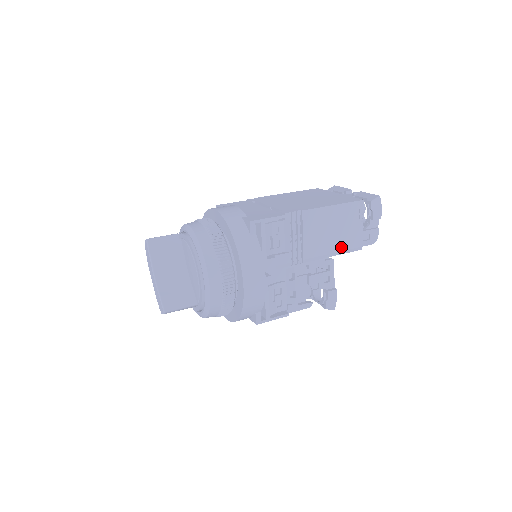
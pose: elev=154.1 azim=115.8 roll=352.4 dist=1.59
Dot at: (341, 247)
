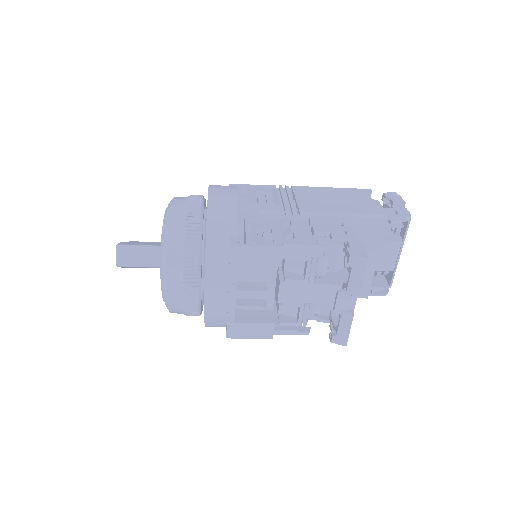
Dot at: (353, 211)
